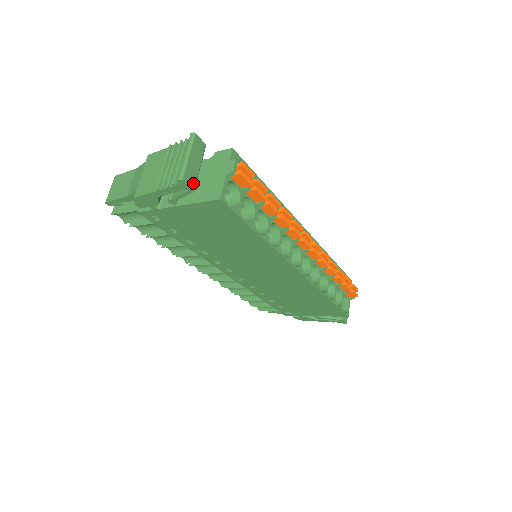
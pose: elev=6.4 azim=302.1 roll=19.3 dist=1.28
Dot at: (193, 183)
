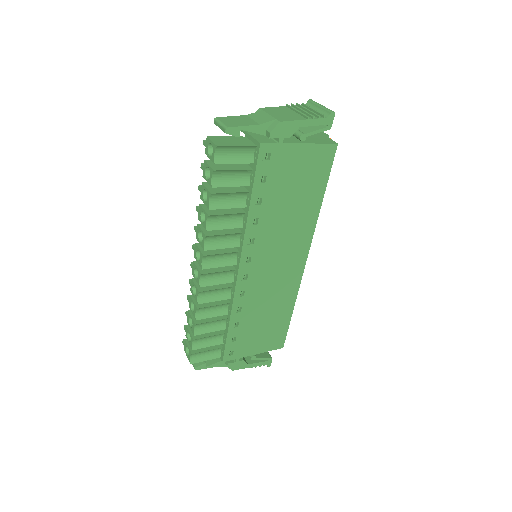
Dot at: (329, 123)
